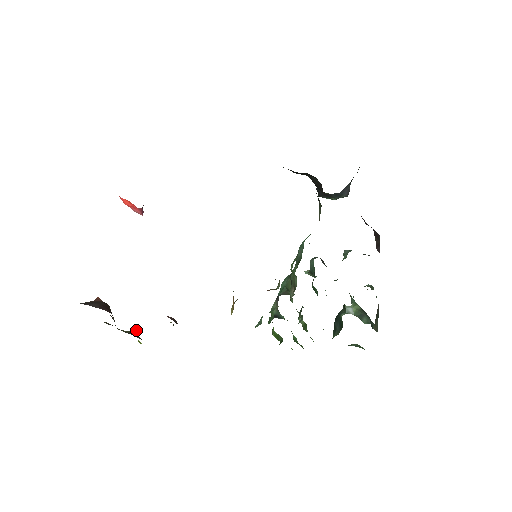
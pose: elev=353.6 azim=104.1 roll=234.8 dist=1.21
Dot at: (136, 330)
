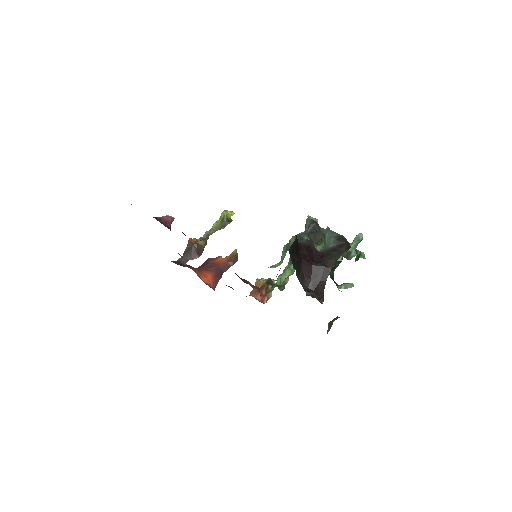
Dot at: (224, 215)
